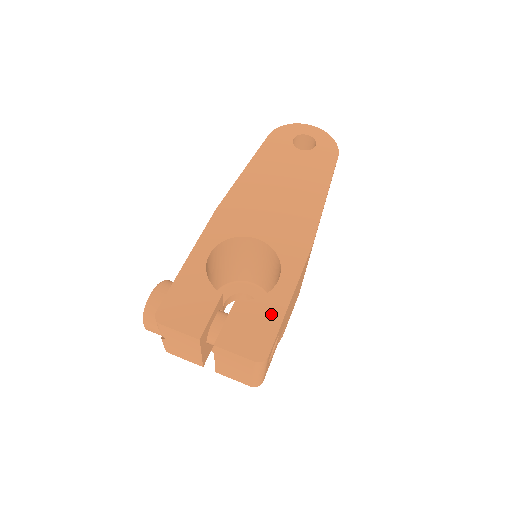
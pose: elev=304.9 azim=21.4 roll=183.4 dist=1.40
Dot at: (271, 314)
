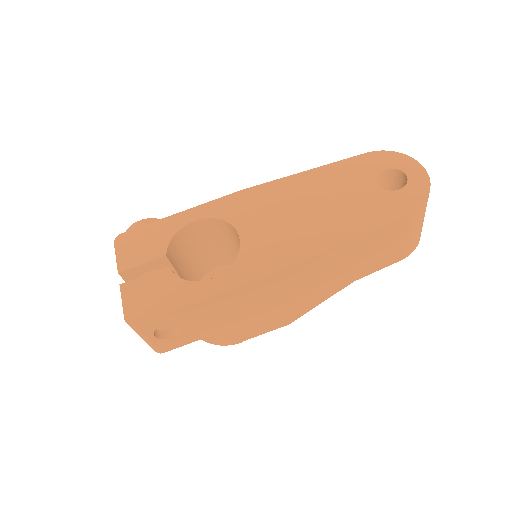
Dot at: (174, 298)
